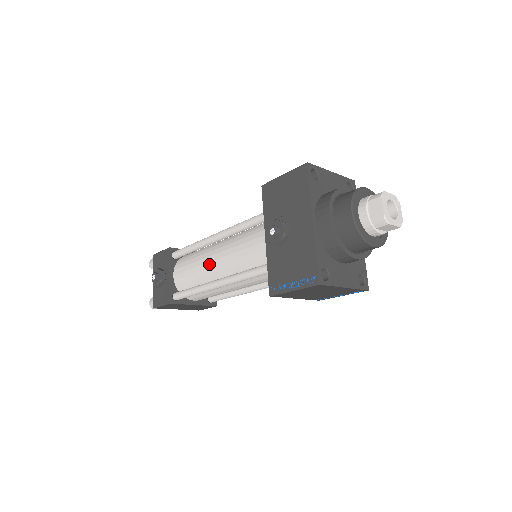
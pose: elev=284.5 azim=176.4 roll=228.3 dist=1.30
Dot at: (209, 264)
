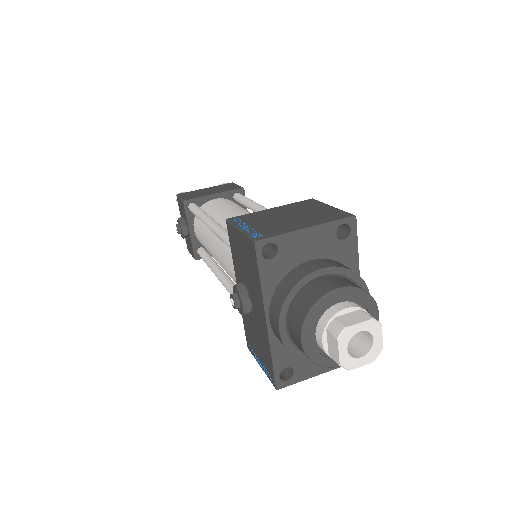
Dot at: (211, 252)
